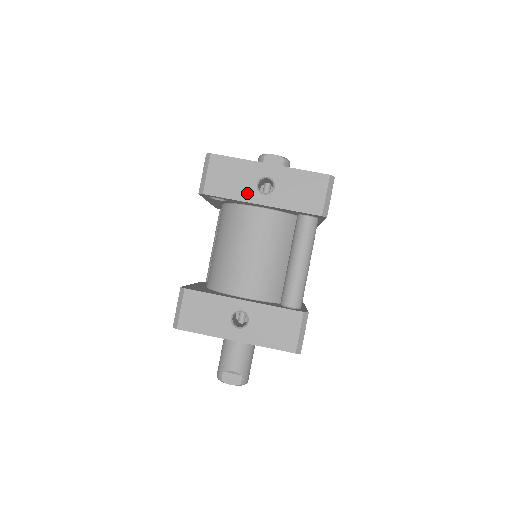
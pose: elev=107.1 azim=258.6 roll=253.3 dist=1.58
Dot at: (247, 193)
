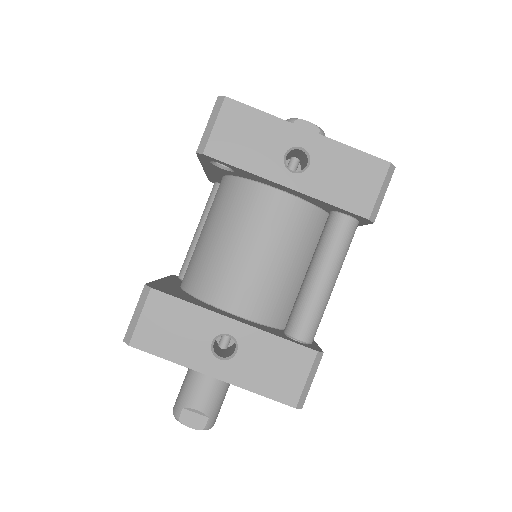
Dot at: (268, 165)
